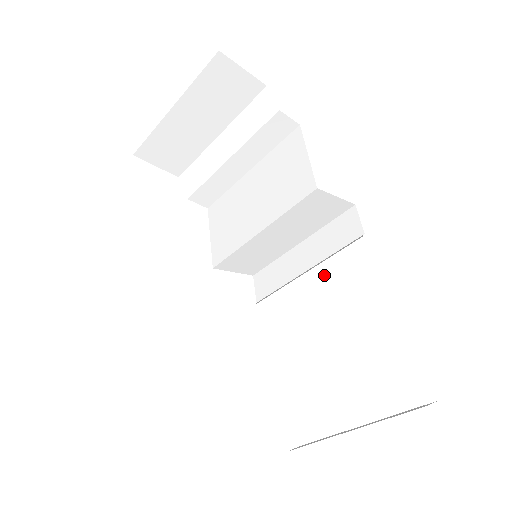
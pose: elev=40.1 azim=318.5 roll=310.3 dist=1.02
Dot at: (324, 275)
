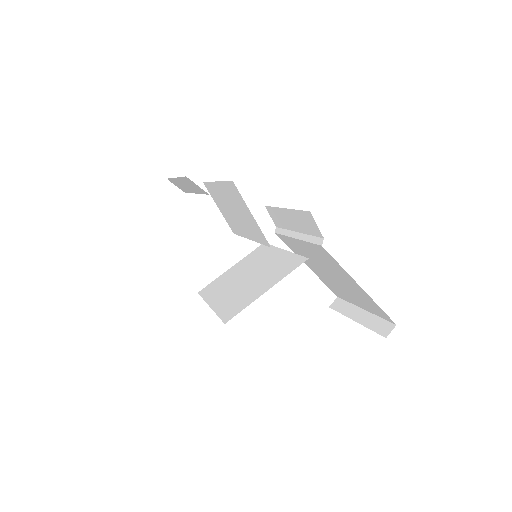
Dot at: (309, 247)
